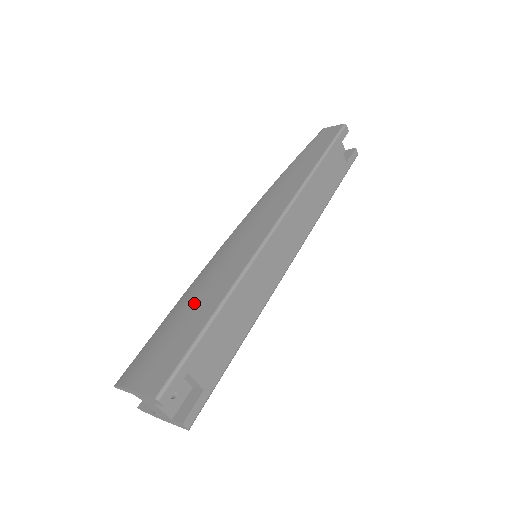
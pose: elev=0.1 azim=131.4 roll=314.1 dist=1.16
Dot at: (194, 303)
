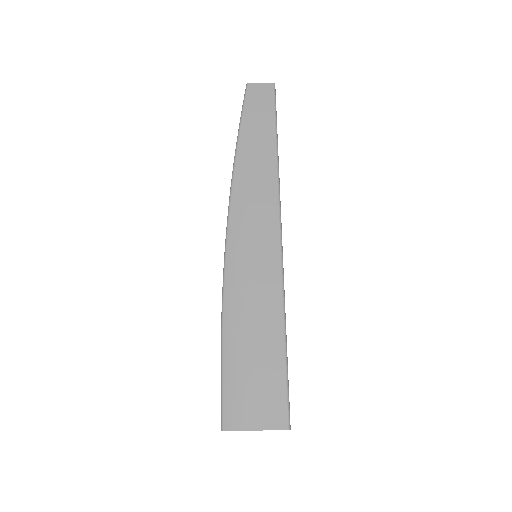
Dot at: (252, 332)
